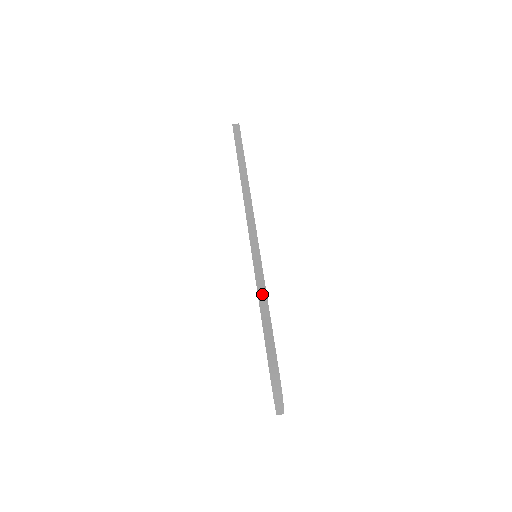
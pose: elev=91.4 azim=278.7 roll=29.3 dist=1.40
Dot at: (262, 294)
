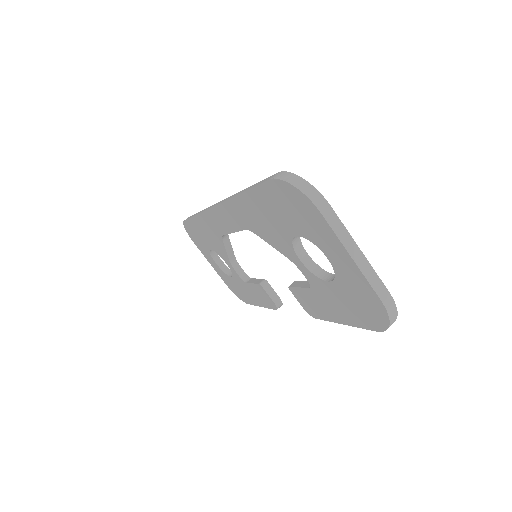
Dot at: (245, 190)
